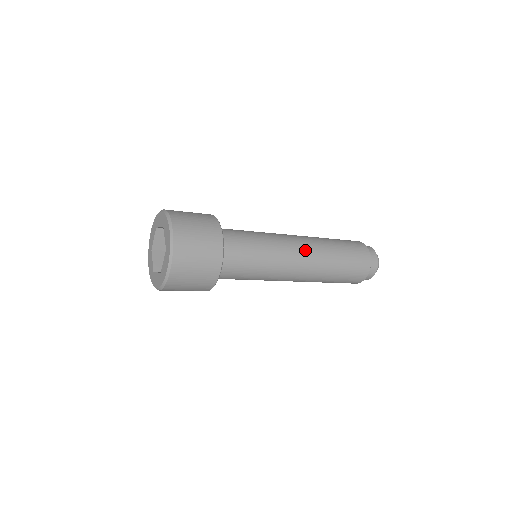
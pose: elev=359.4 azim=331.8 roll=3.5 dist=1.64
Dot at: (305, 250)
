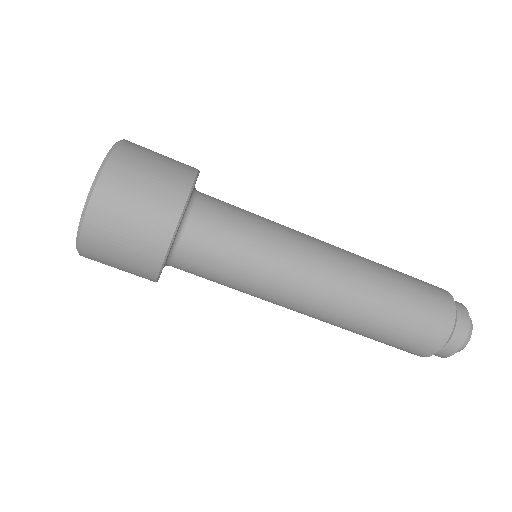
Dot at: (336, 257)
